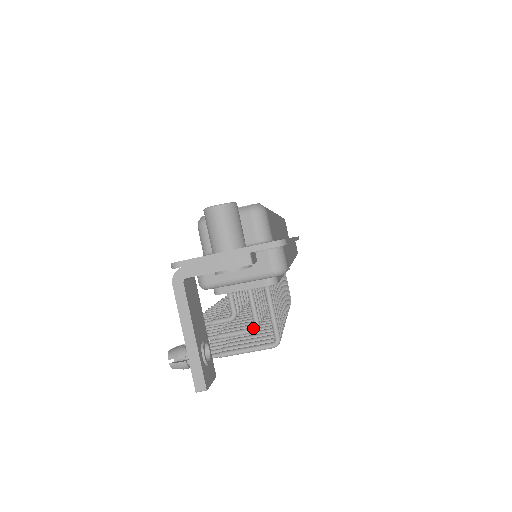
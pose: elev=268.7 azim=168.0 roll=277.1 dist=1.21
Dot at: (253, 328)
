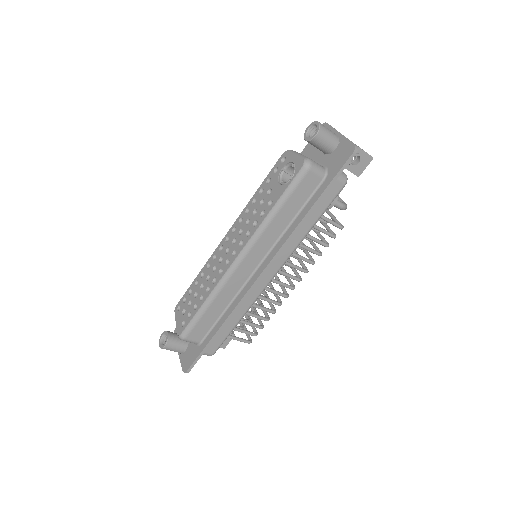
Dot at: (241, 328)
